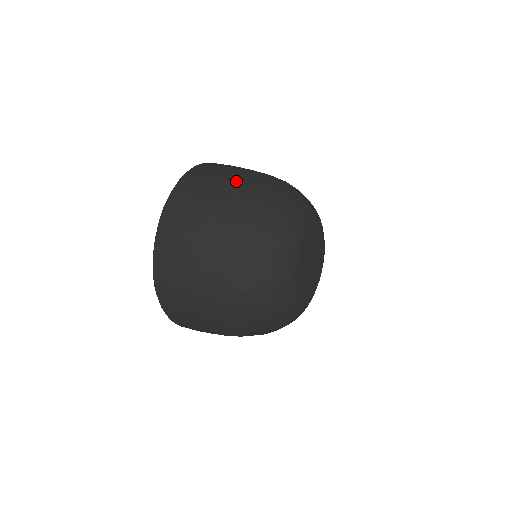
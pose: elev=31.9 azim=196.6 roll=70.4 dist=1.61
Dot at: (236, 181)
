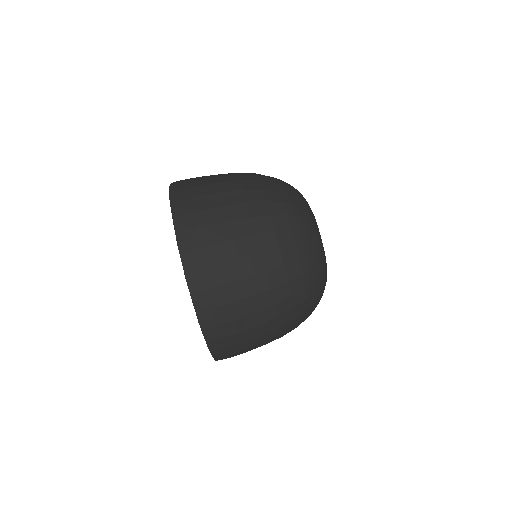
Dot at: (250, 254)
